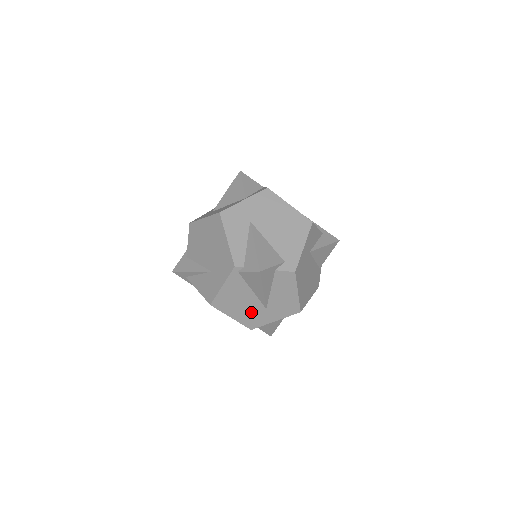
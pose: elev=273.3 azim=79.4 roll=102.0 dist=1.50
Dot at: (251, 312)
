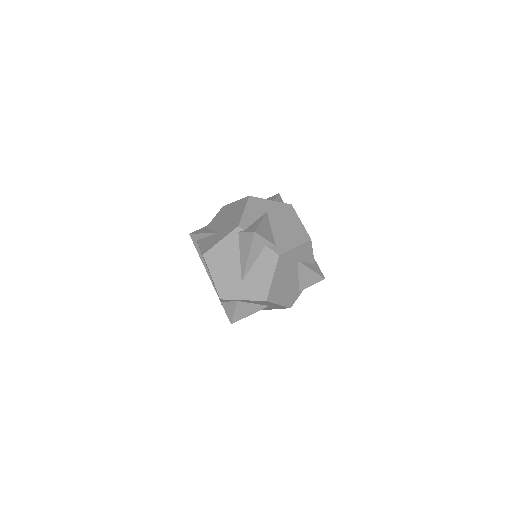
Dot at: (229, 279)
